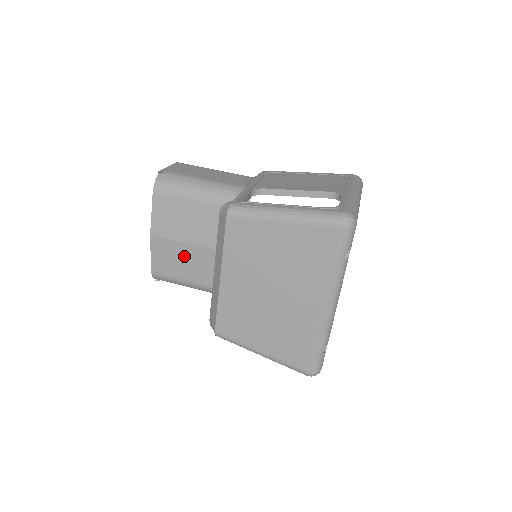
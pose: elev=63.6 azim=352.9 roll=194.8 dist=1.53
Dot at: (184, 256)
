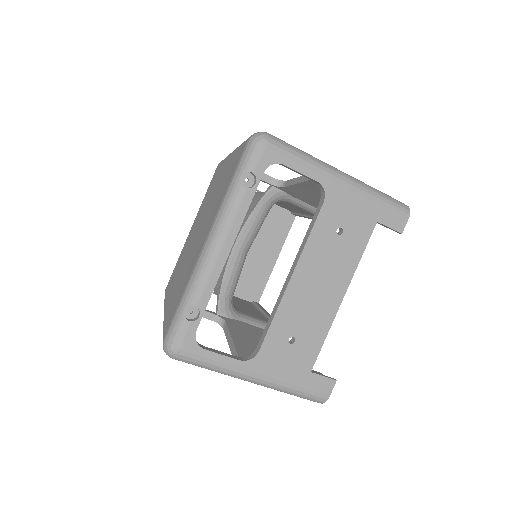
Dot at: occluded
